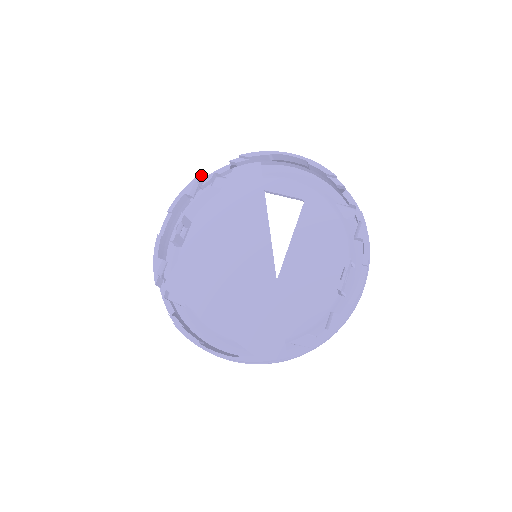
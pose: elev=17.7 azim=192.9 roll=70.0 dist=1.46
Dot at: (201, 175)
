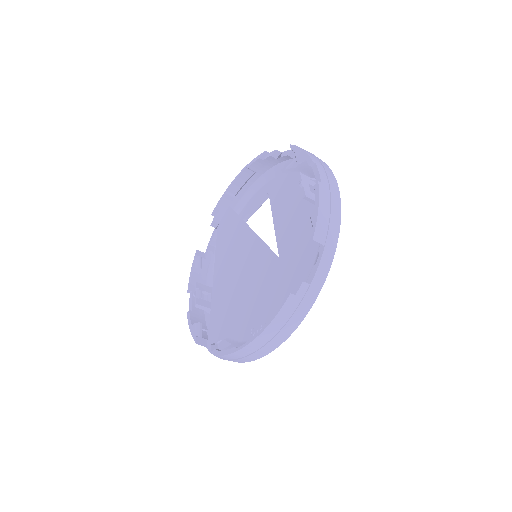
Dot at: (198, 251)
